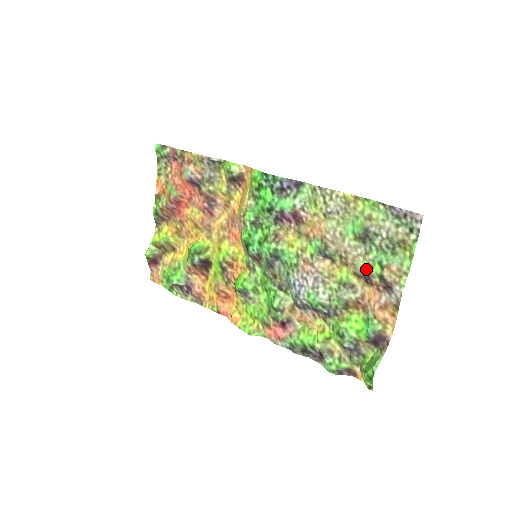
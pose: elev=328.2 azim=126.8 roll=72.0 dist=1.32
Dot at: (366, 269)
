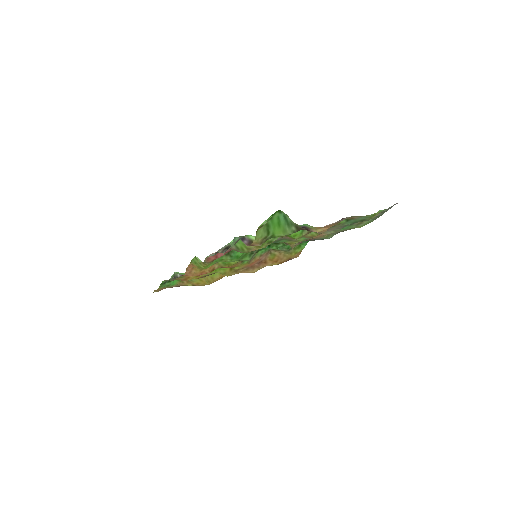
Dot at: (334, 226)
